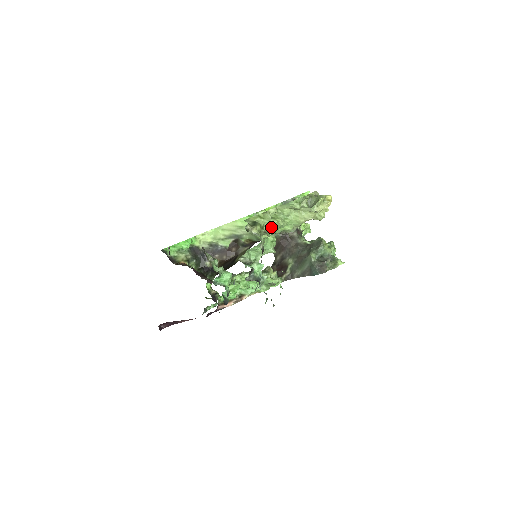
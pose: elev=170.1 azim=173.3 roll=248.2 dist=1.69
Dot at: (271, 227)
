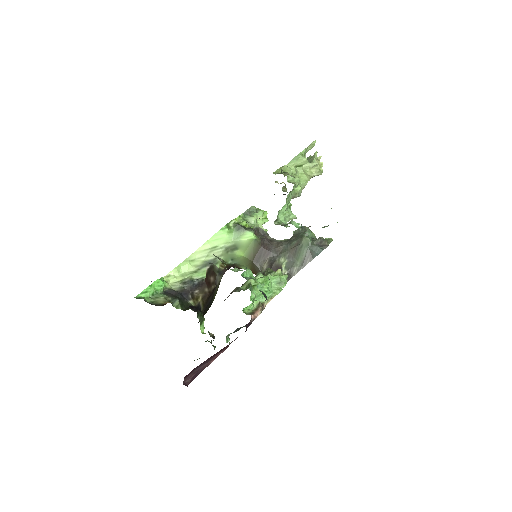
Dot at: (293, 180)
